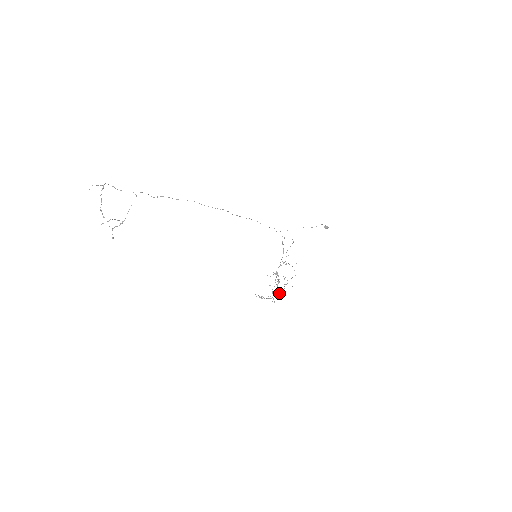
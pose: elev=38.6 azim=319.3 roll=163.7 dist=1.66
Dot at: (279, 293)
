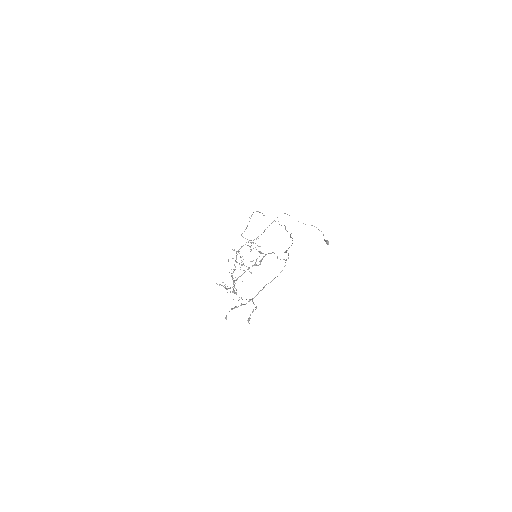
Dot at: occluded
